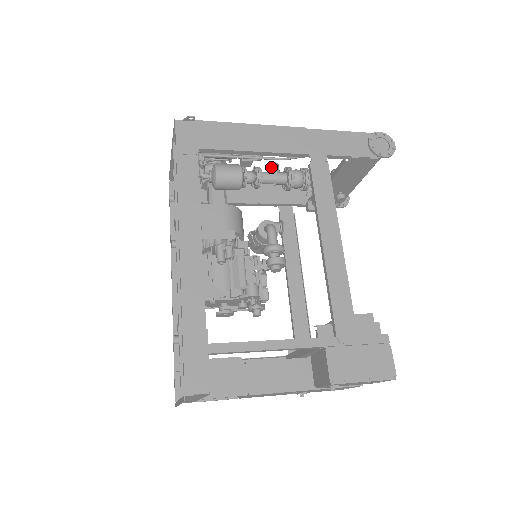
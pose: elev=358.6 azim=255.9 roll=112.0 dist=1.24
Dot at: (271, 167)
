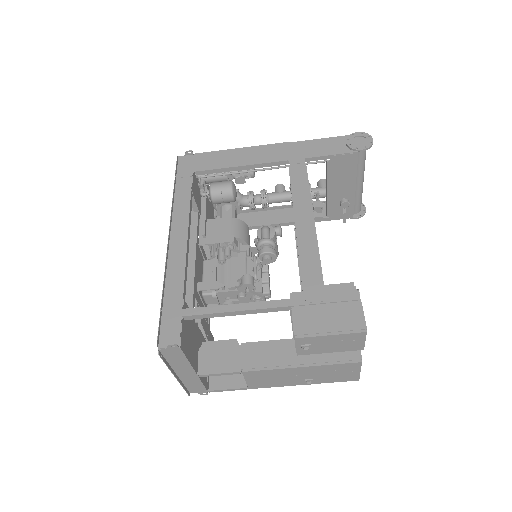
Dot at: (276, 188)
